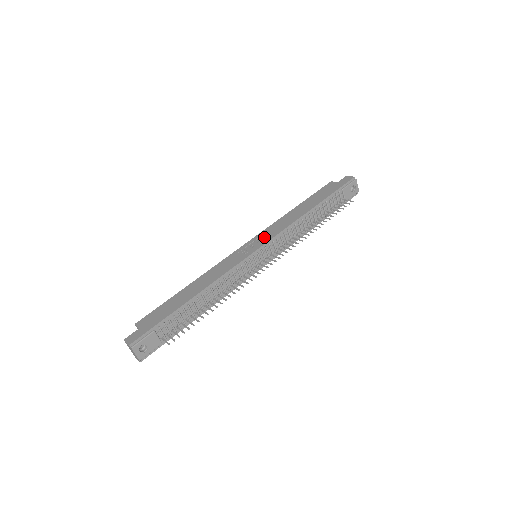
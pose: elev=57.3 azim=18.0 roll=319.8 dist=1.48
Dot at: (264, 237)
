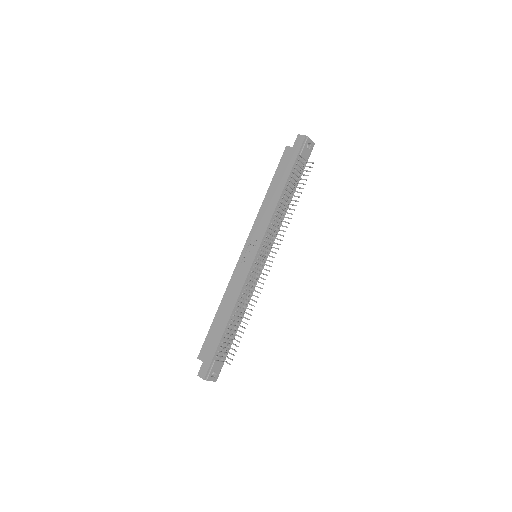
Dot at: (255, 239)
